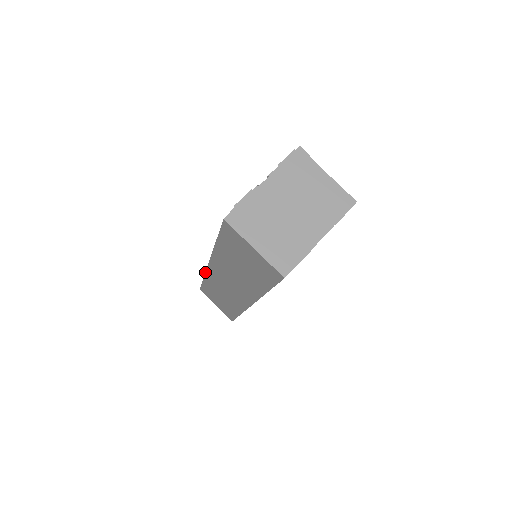
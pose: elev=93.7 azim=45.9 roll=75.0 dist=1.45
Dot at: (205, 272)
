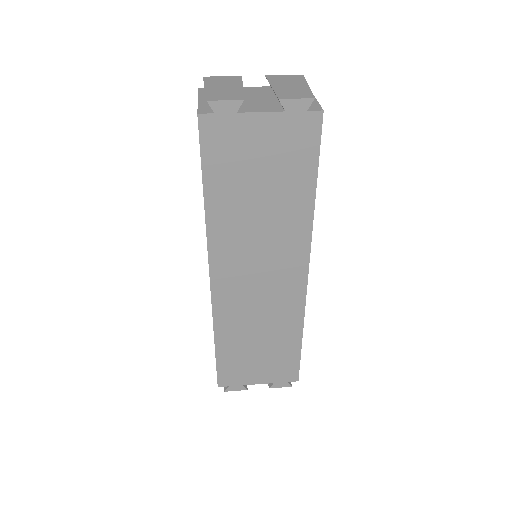
Dot at: occluded
